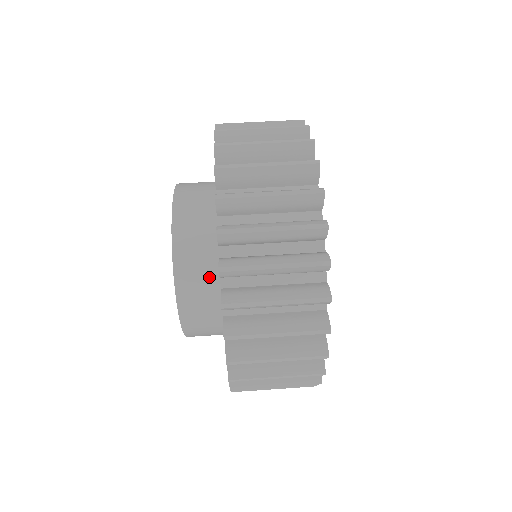
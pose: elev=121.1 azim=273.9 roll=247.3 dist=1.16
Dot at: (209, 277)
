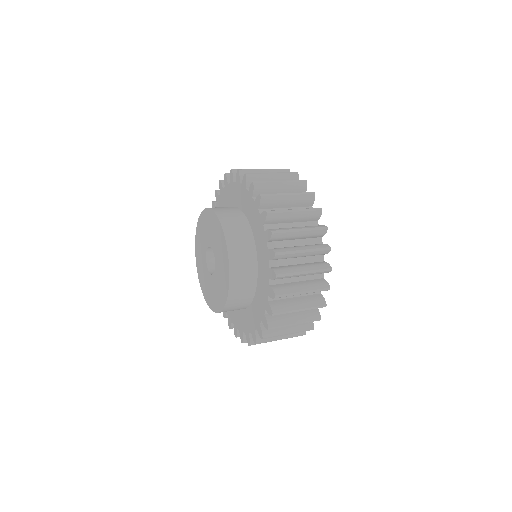
Dot at: (237, 214)
